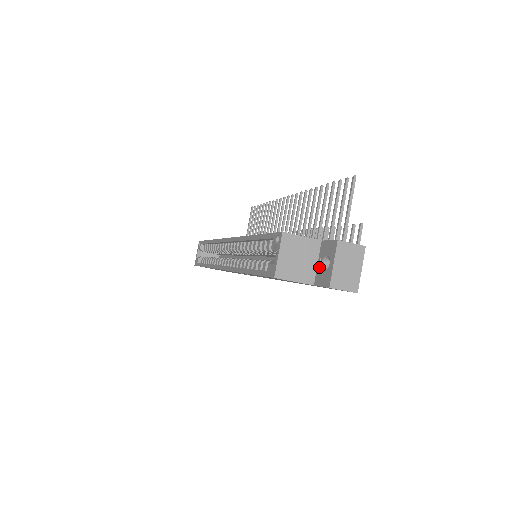
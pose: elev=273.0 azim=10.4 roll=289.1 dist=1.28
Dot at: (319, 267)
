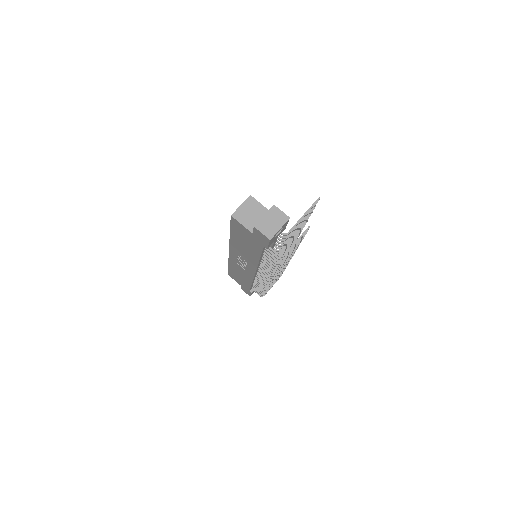
Dot at: occluded
